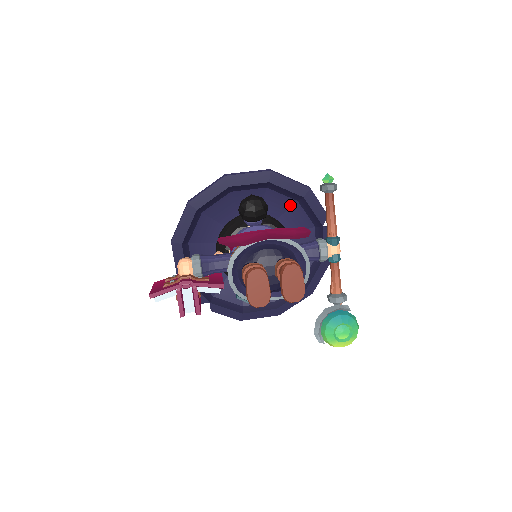
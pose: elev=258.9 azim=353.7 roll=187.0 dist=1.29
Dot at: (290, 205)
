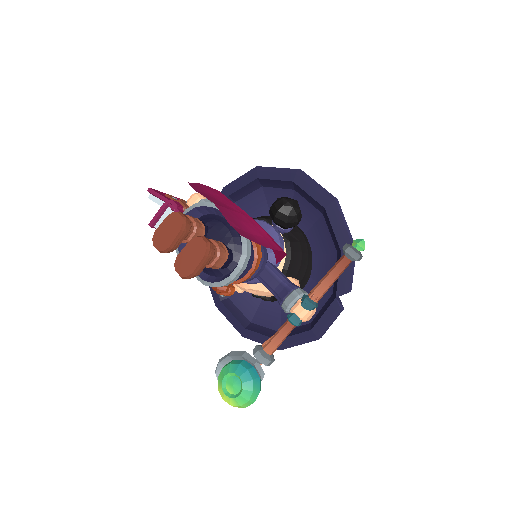
Dot at: (330, 251)
